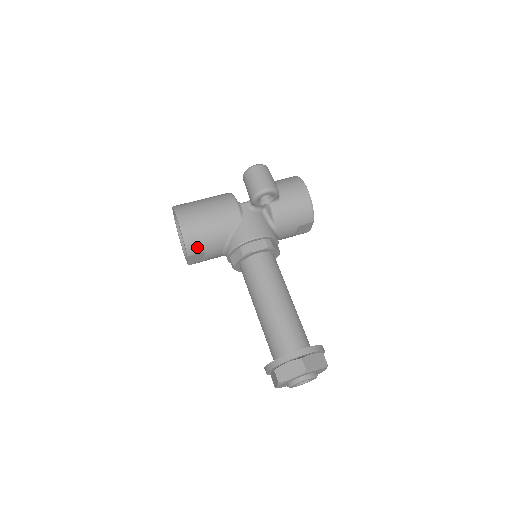
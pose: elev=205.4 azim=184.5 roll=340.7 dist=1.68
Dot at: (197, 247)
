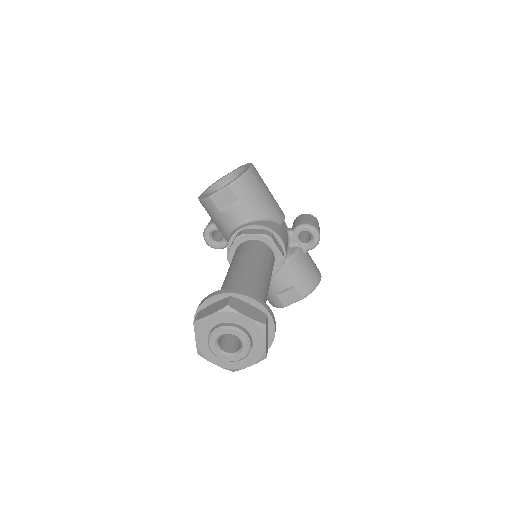
Dot at: (242, 190)
